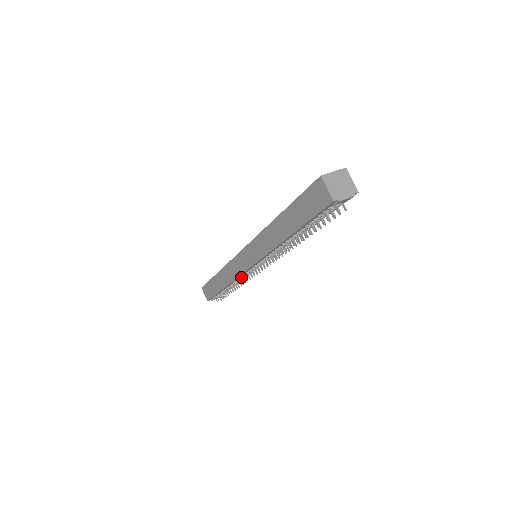
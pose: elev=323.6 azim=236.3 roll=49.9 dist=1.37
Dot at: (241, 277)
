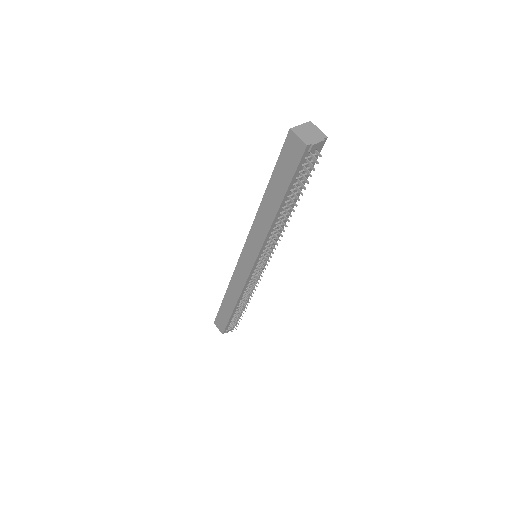
Dot at: (247, 285)
